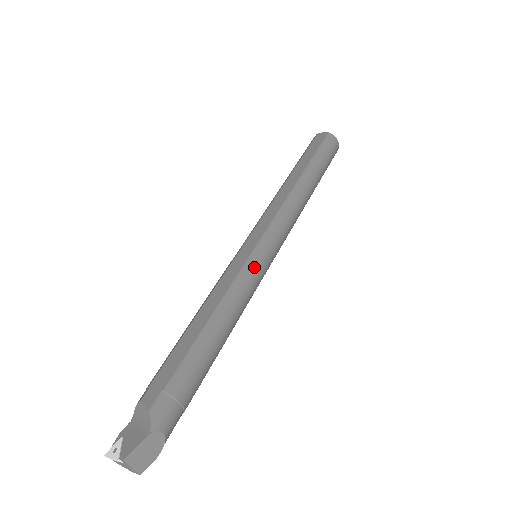
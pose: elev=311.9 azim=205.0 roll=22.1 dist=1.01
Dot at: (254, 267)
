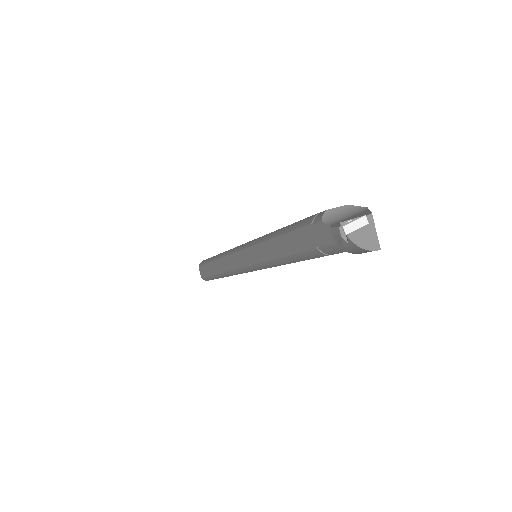
Dot at: occluded
